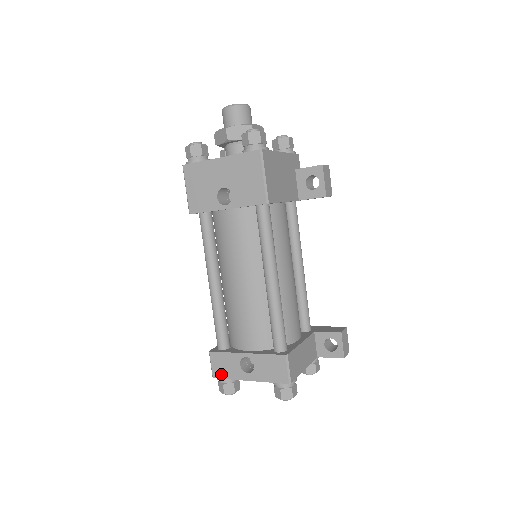
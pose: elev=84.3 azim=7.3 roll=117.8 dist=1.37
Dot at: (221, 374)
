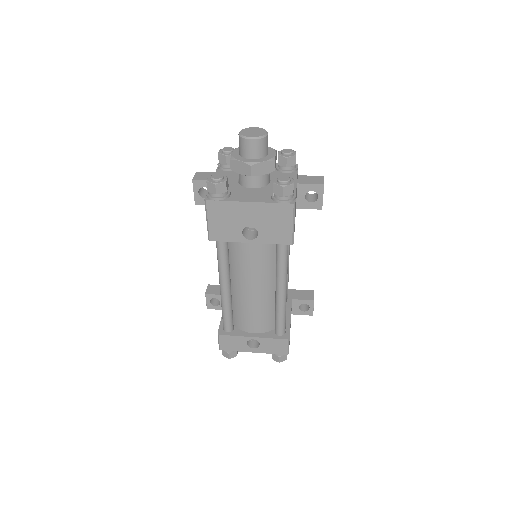
Dot at: (228, 348)
